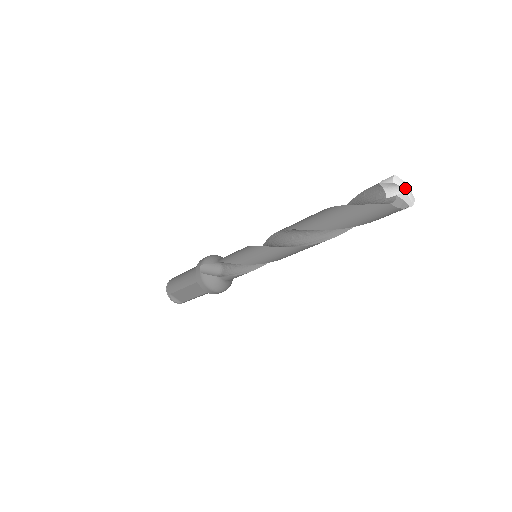
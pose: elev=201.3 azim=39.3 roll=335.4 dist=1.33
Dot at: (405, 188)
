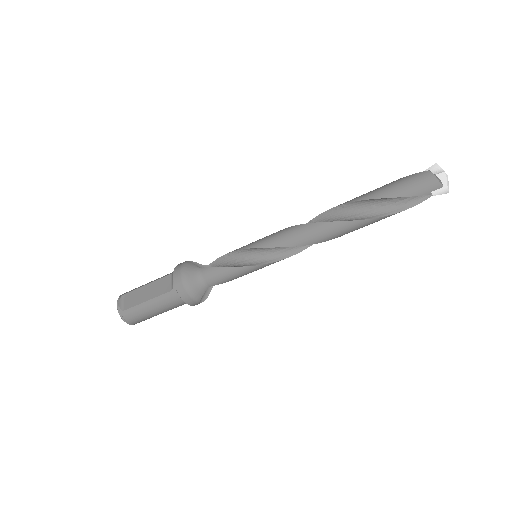
Dot at: occluded
